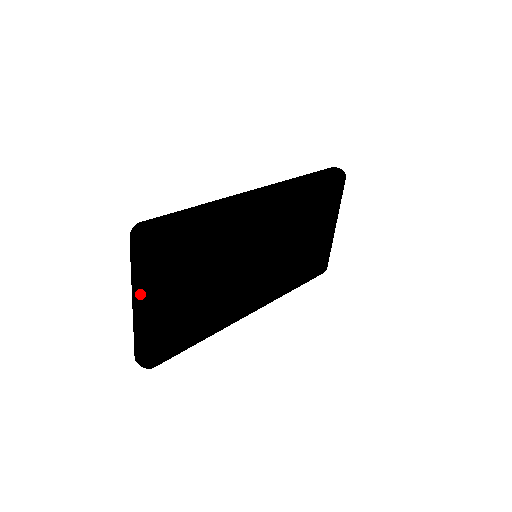
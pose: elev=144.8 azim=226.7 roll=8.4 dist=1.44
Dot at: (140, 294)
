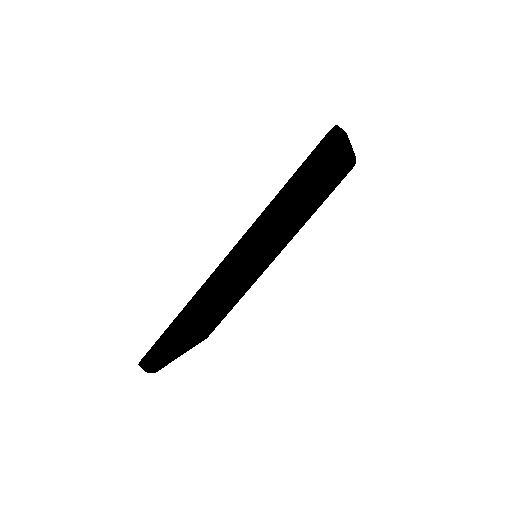
Dot at: occluded
